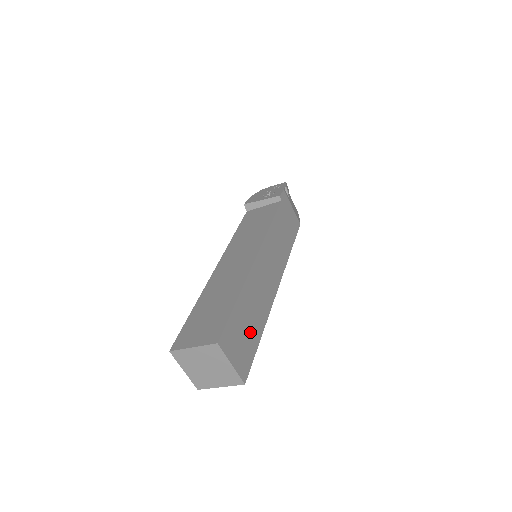
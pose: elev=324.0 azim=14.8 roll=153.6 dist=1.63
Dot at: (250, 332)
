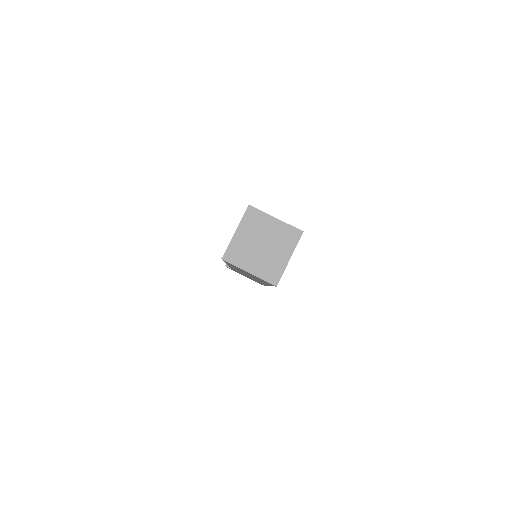
Dot at: occluded
